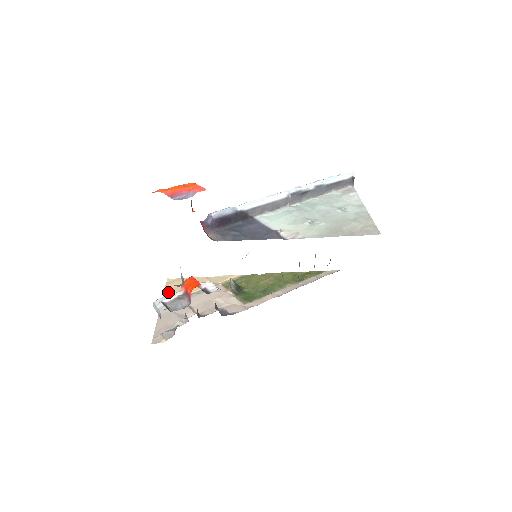
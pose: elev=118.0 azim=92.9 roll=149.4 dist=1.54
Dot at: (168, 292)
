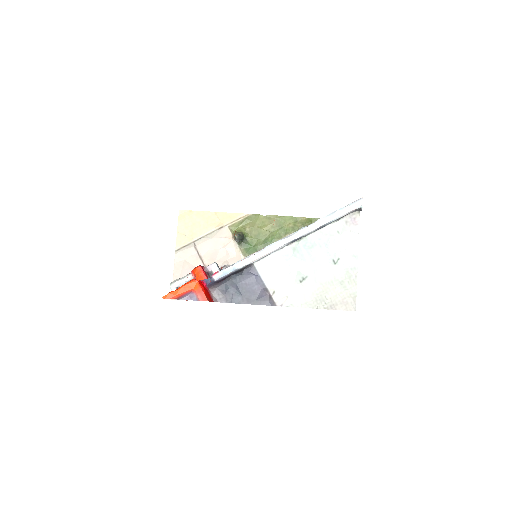
Dot at: (181, 232)
